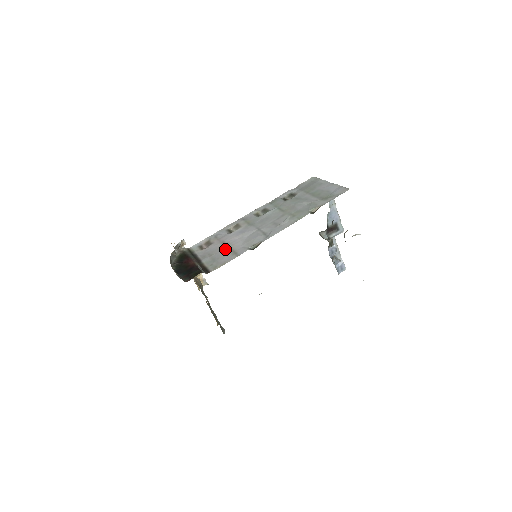
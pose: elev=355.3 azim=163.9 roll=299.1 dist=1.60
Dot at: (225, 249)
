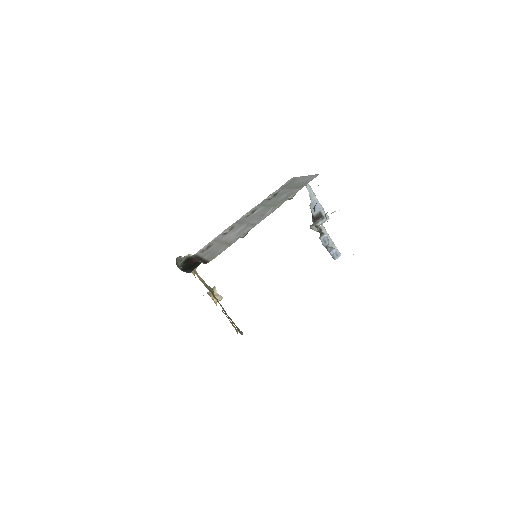
Dot at: (221, 244)
